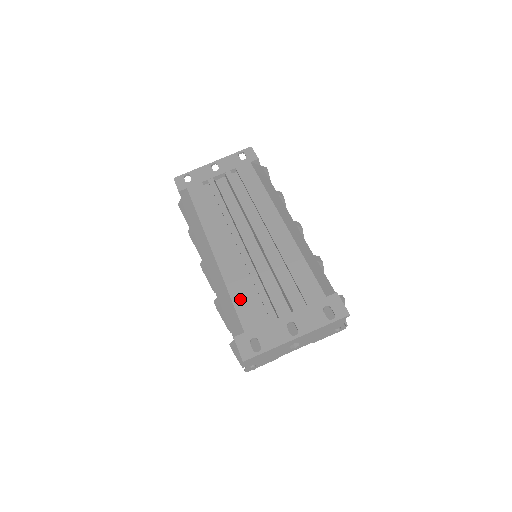
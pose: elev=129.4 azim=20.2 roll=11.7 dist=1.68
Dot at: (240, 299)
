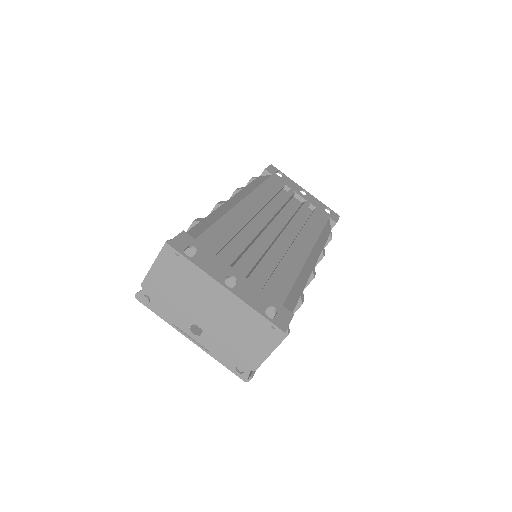
Dot at: (221, 229)
